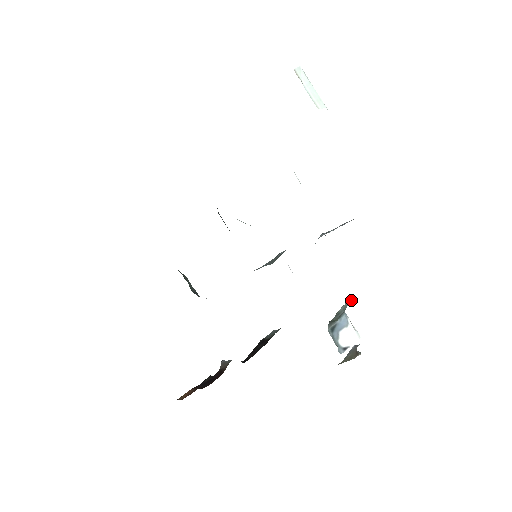
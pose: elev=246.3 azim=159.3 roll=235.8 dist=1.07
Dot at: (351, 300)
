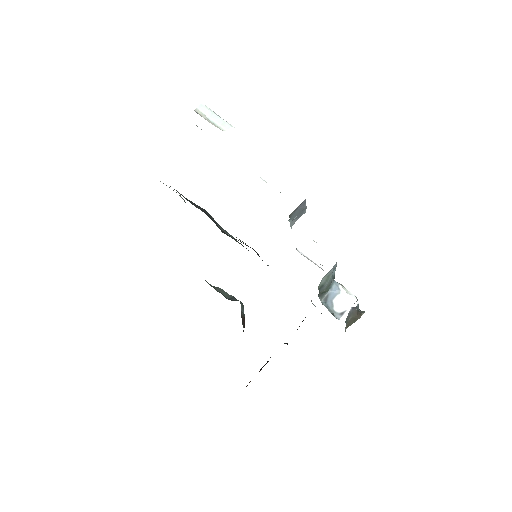
Dot at: (332, 270)
